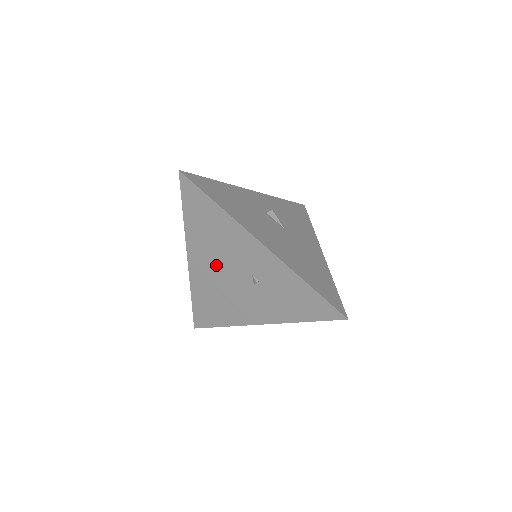
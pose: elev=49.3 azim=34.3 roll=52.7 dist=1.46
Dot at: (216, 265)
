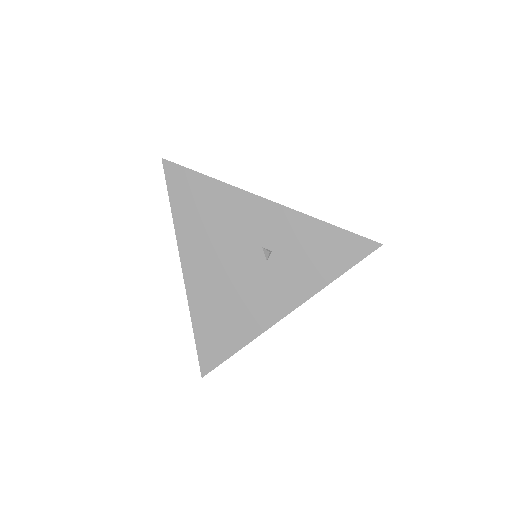
Dot at: (218, 258)
